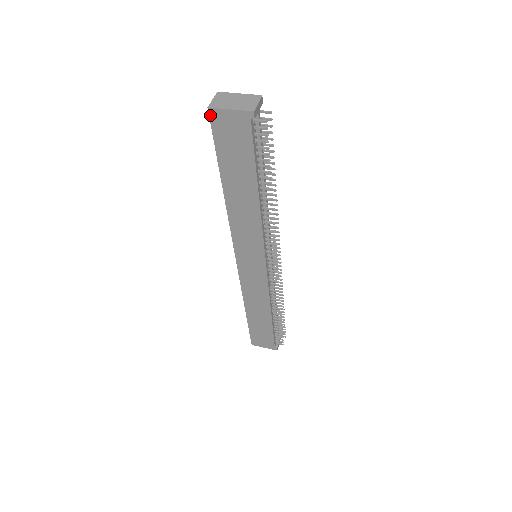
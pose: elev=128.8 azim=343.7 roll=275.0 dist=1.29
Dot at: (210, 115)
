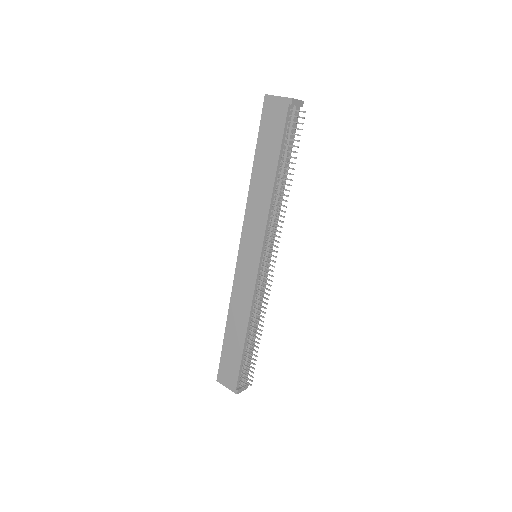
Dot at: (265, 100)
